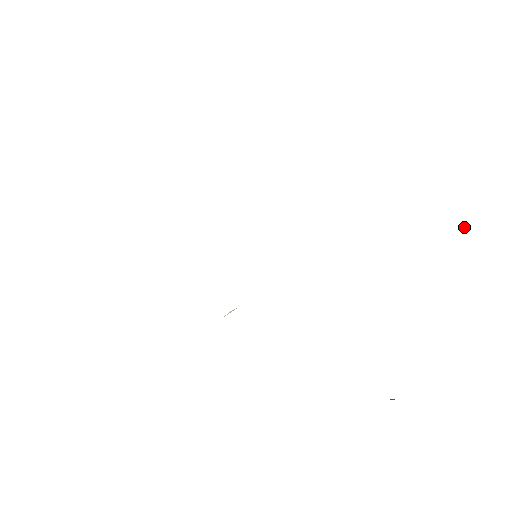
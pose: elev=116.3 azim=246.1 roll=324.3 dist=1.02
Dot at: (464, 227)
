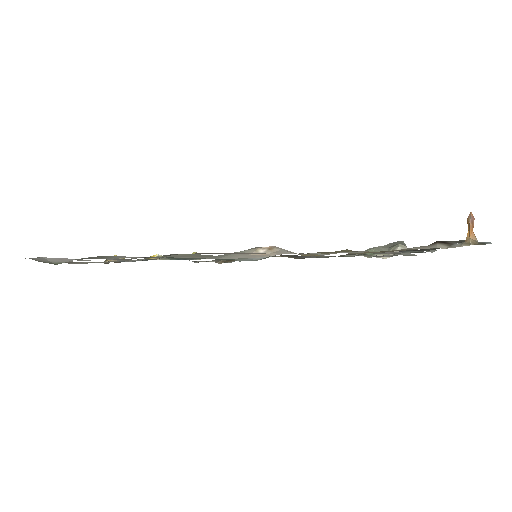
Dot at: (467, 218)
